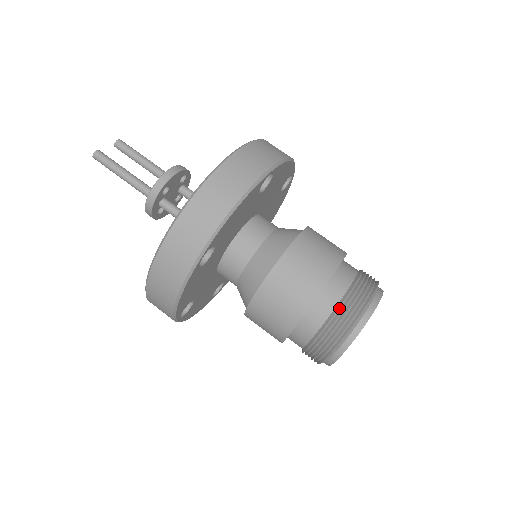
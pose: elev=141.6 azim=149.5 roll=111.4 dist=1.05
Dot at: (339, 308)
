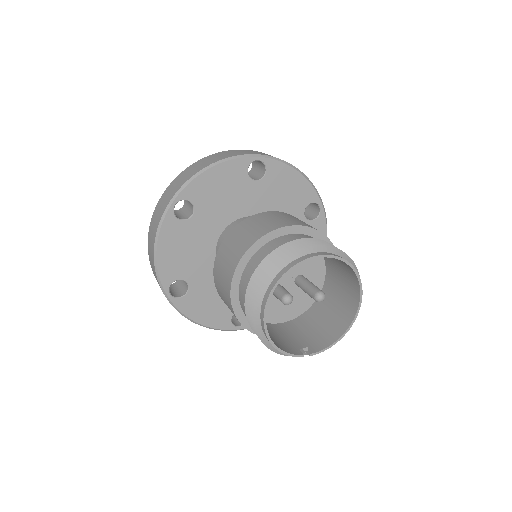
Dot at: (274, 251)
